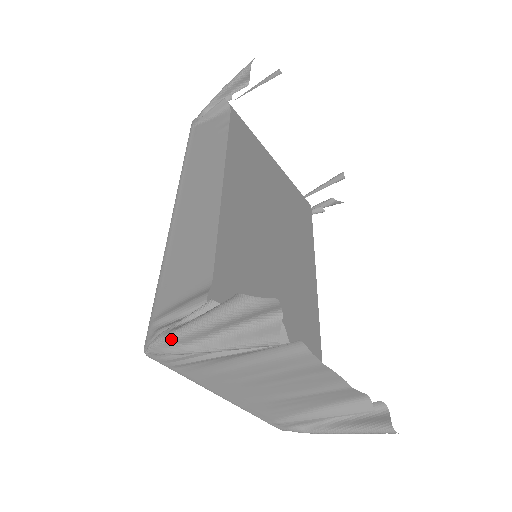
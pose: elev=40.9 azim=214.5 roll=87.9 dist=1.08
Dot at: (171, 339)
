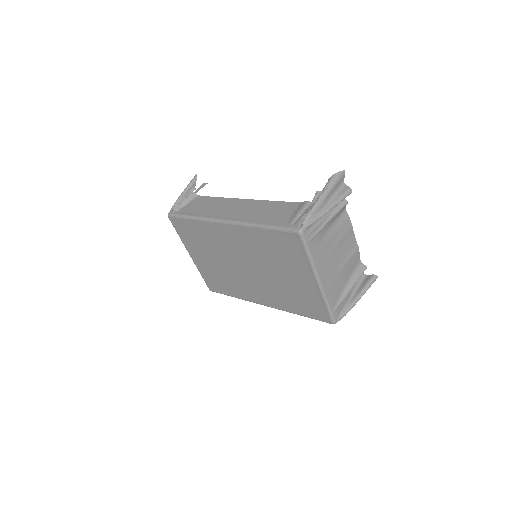
Dot at: (315, 209)
